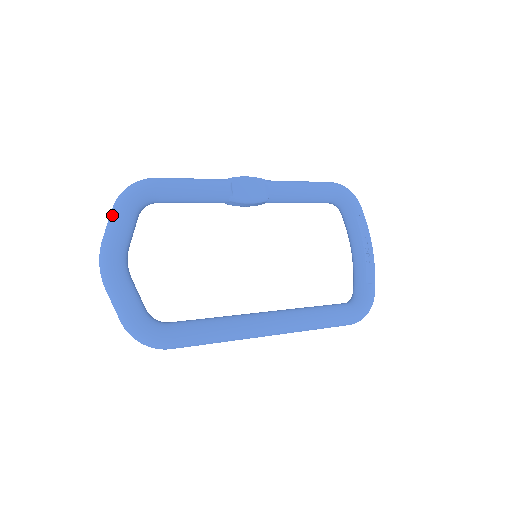
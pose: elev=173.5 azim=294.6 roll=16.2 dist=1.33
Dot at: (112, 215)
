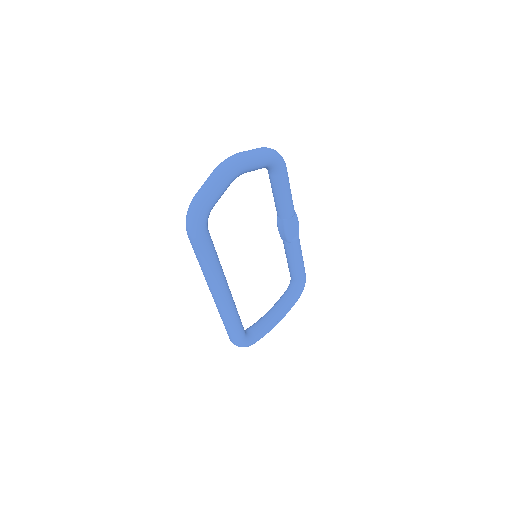
Dot at: (261, 151)
